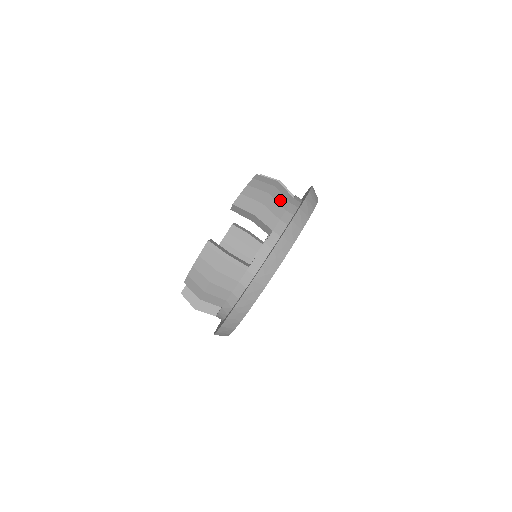
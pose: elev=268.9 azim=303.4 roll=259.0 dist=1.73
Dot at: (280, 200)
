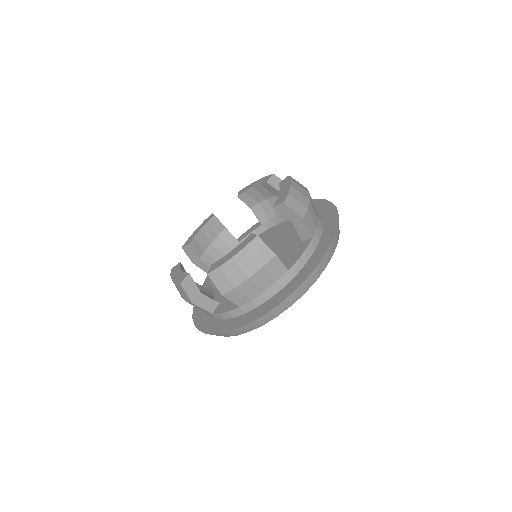
Dot at: (262, 282)
